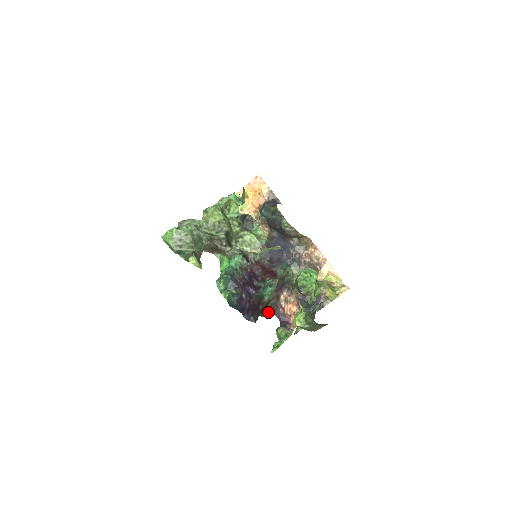
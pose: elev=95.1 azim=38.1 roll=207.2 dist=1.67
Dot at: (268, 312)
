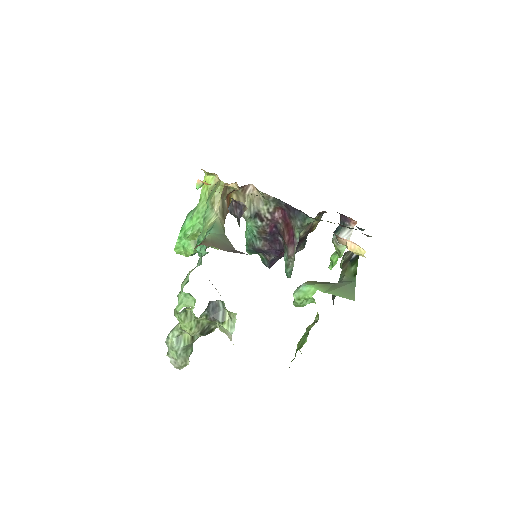
Dot at: (320, 219)
